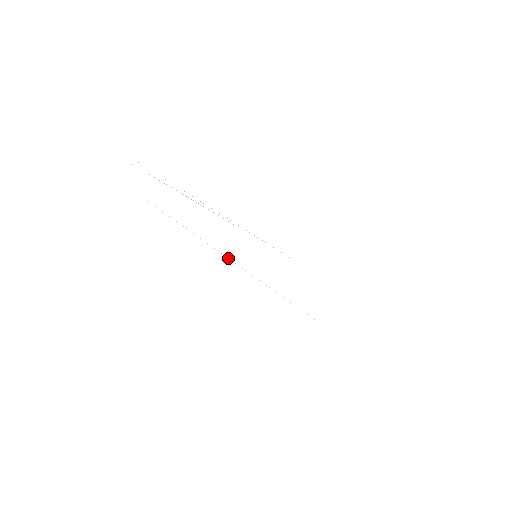
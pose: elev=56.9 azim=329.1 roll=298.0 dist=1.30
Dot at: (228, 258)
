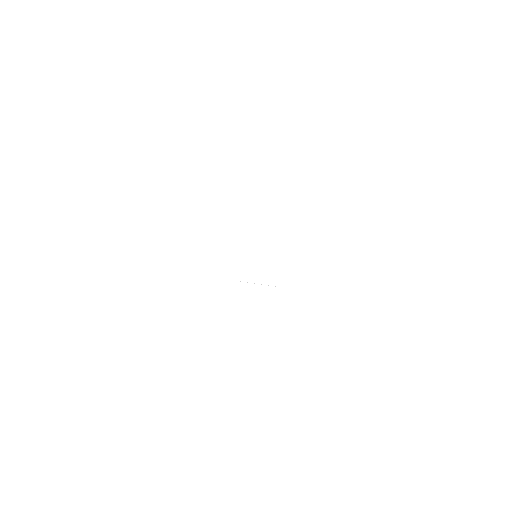
Dot at: occluded
